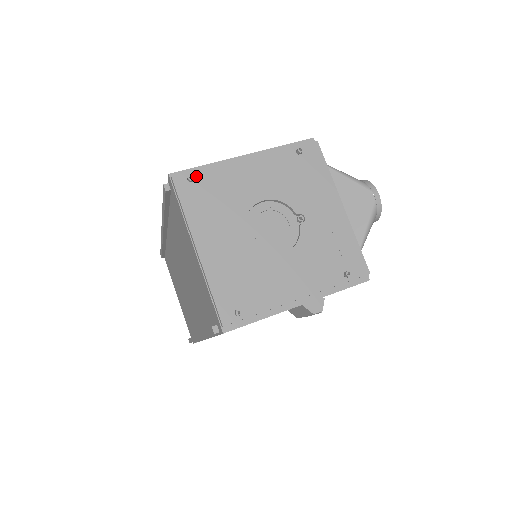
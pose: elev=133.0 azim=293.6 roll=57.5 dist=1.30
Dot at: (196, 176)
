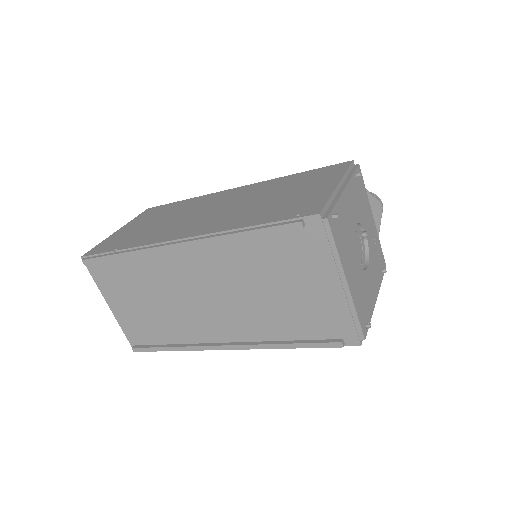
Dot at: (334, 213)
